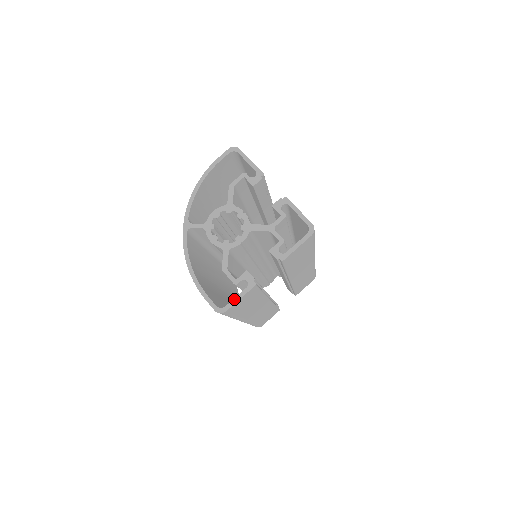
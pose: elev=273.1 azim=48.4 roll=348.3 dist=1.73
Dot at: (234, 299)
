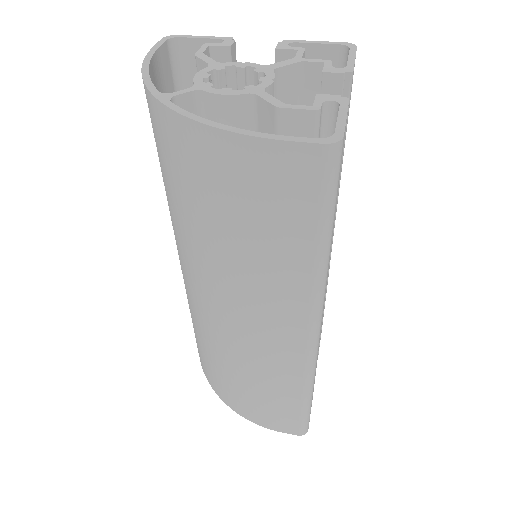
Dot at: (337, 121)
